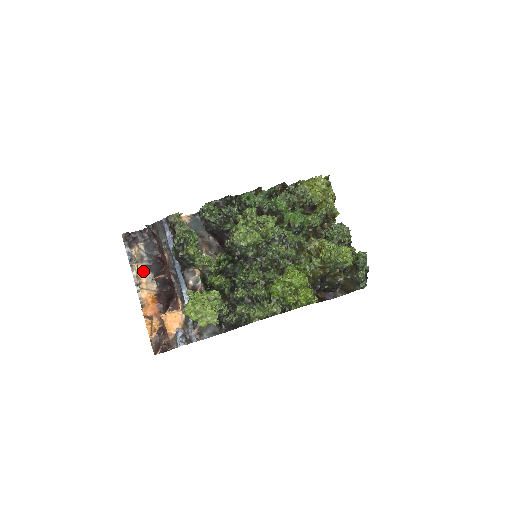
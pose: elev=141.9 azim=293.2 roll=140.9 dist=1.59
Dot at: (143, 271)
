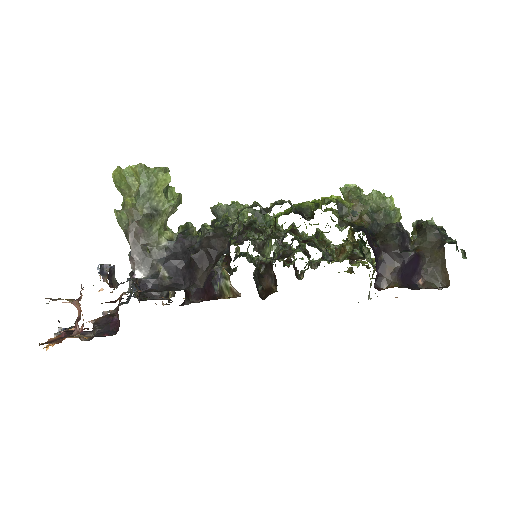
Dot at: occluded
